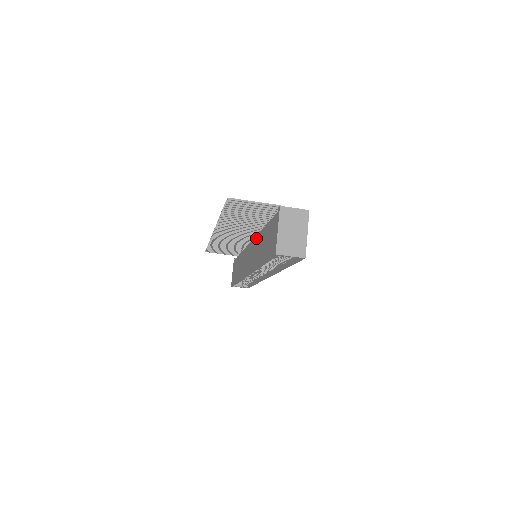
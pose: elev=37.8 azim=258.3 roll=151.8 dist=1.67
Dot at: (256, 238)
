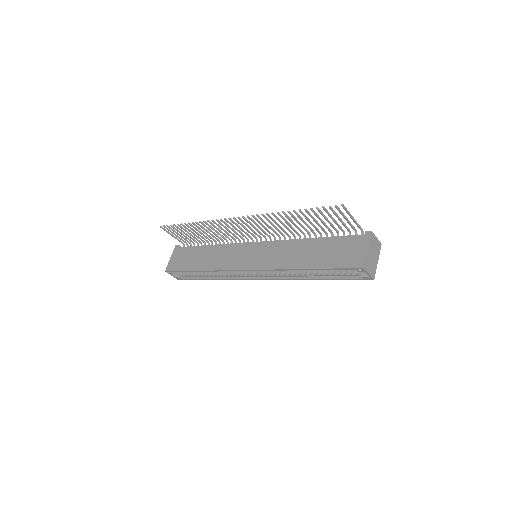
Dot at: (283, 242)
